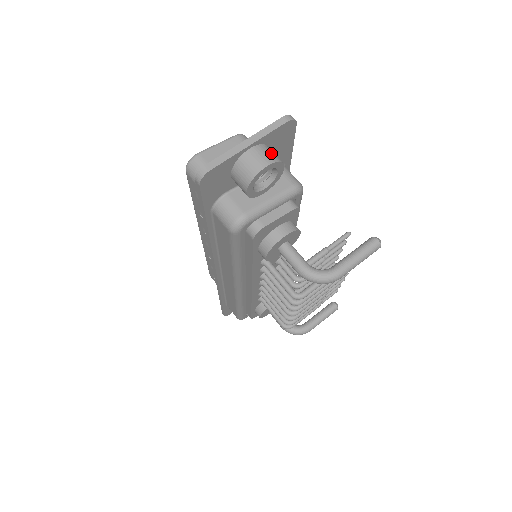
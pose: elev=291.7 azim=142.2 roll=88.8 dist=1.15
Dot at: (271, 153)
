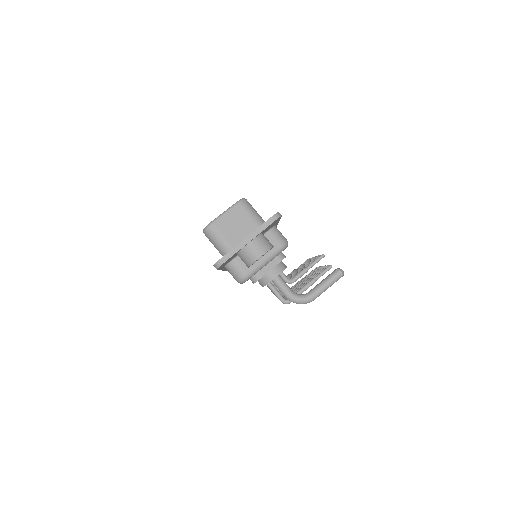
Dot at: (264, 243)
